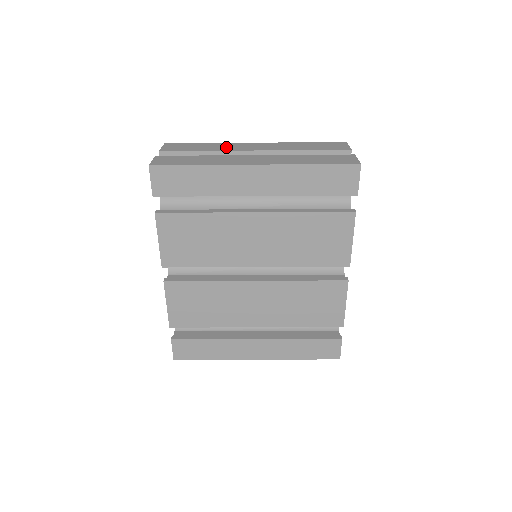
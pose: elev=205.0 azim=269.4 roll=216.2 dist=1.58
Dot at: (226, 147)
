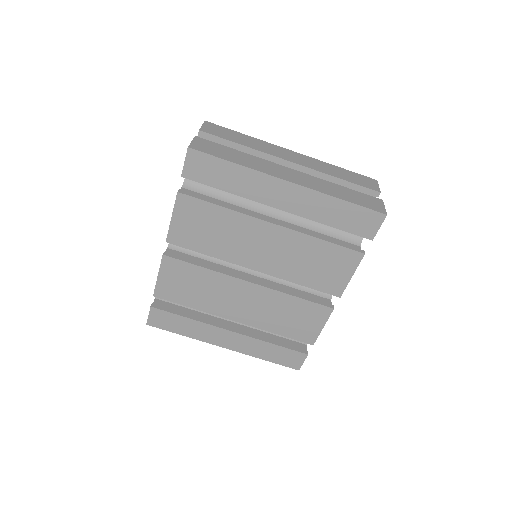
Dot at: (265, 147)
